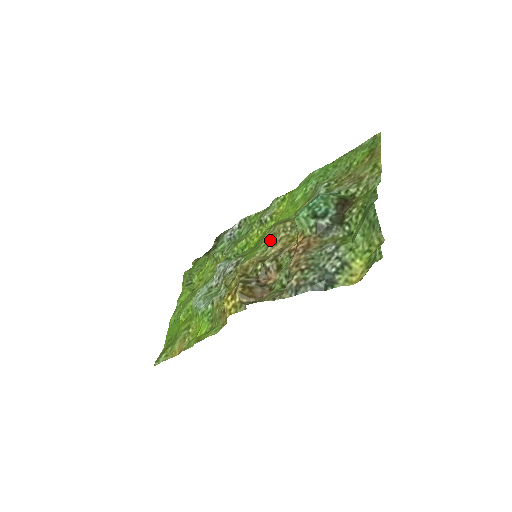
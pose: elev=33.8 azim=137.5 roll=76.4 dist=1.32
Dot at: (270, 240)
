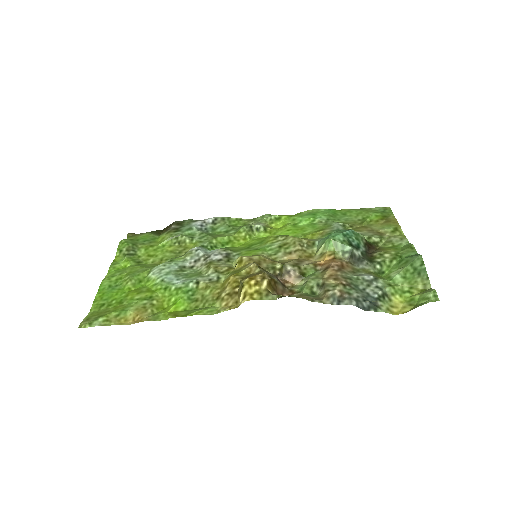
Dot at: (281, 247)
